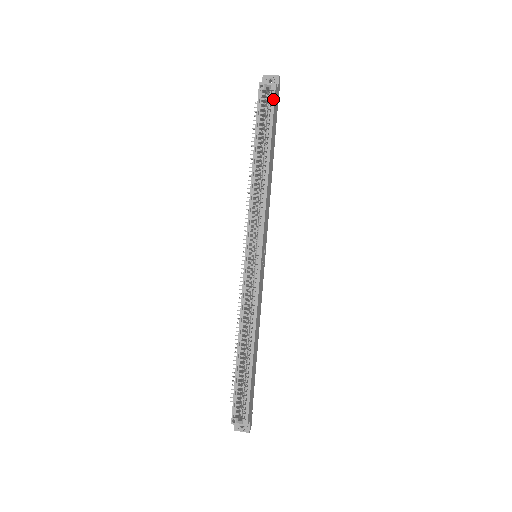
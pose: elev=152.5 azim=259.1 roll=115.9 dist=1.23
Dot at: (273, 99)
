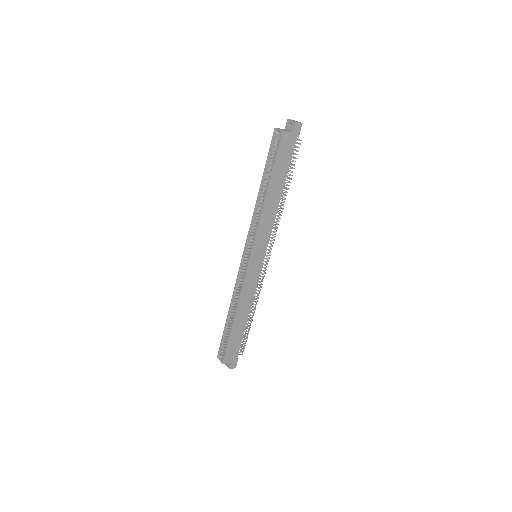
Dot at: (279, 143)
